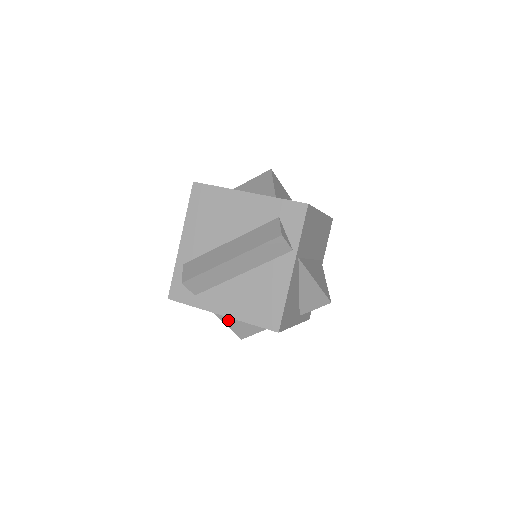
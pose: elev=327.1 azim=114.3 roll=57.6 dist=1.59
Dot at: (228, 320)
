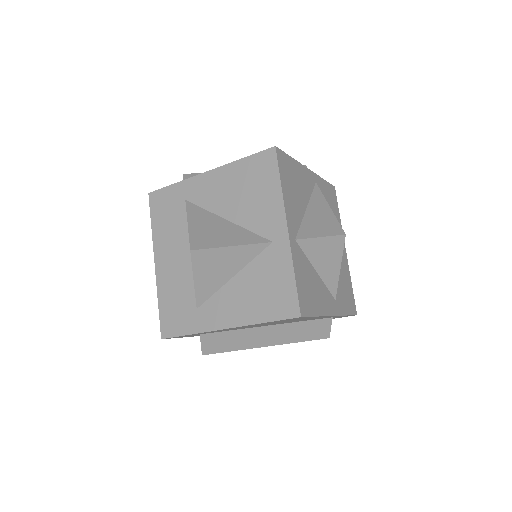
Dot at: (196, 220)
